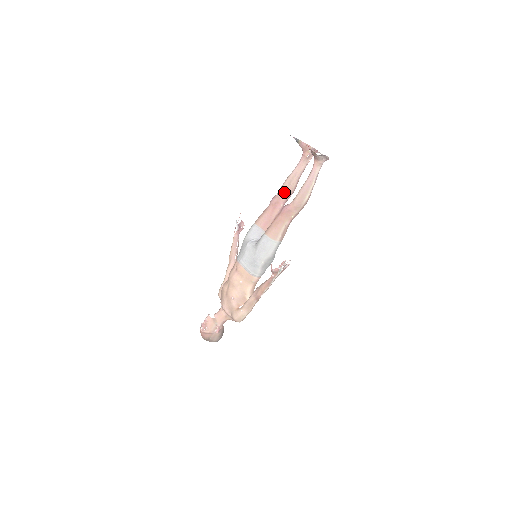
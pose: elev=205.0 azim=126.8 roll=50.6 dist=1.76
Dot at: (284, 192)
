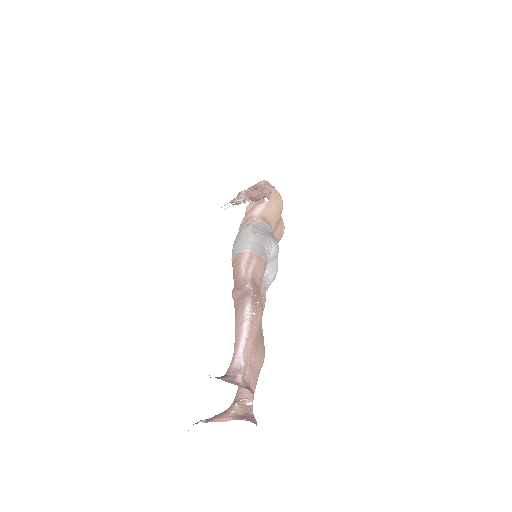
Dot at: occluded
